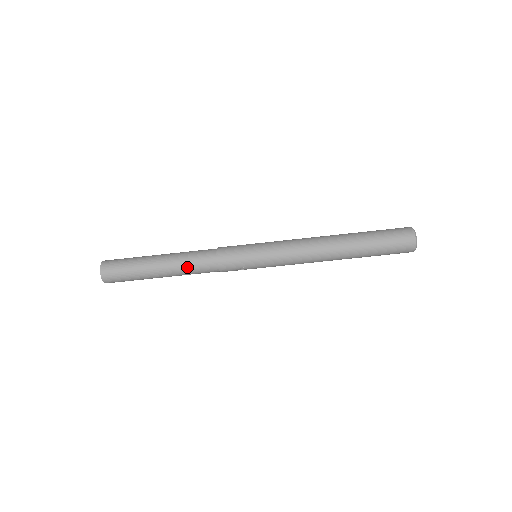
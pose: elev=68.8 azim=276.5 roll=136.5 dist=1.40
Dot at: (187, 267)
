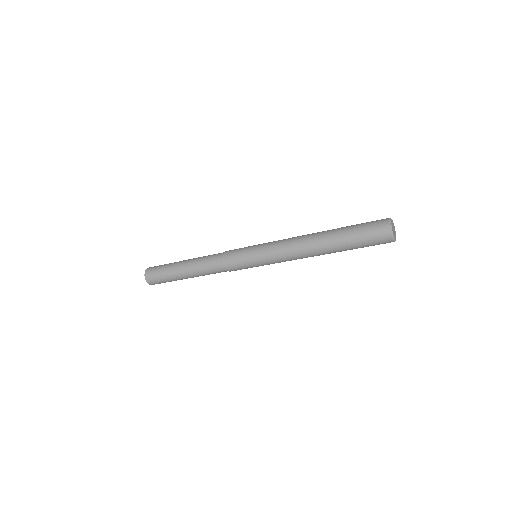
Dot at: (204, 272)
